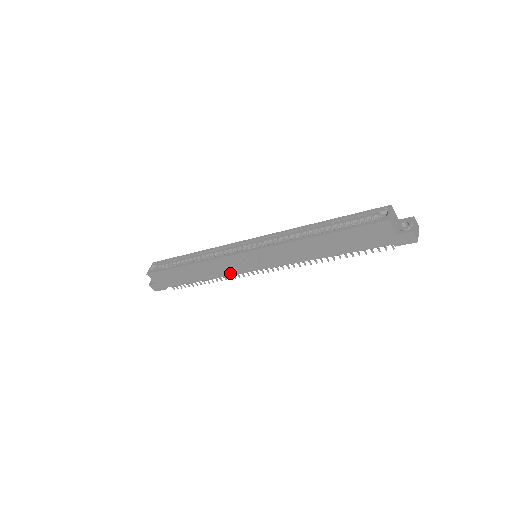
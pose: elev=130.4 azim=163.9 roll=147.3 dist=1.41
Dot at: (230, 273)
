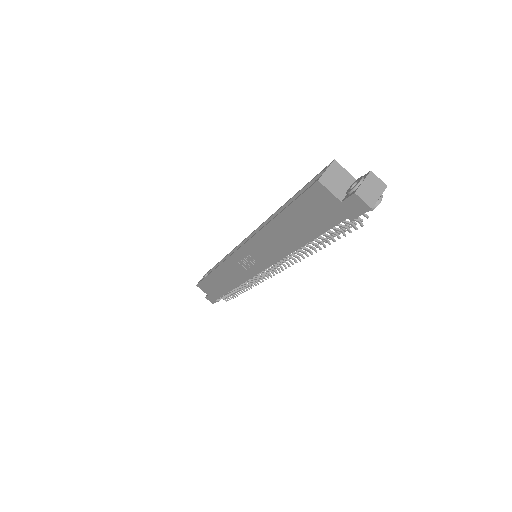
Dot at: (243, 279)
